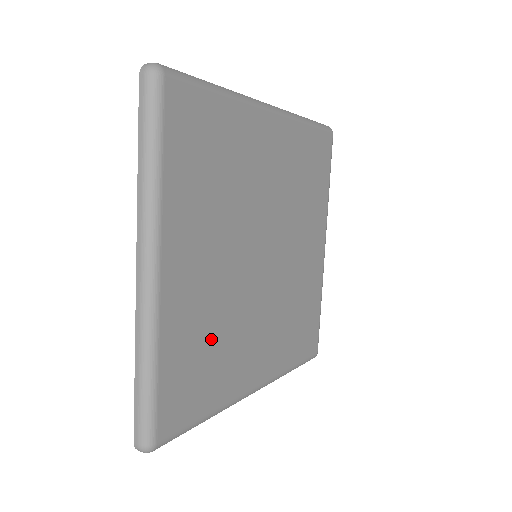
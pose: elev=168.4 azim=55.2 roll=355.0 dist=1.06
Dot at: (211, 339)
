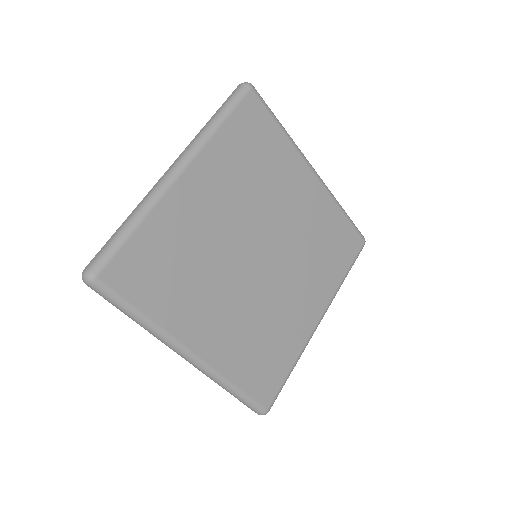
Dot at: (260, 339)
